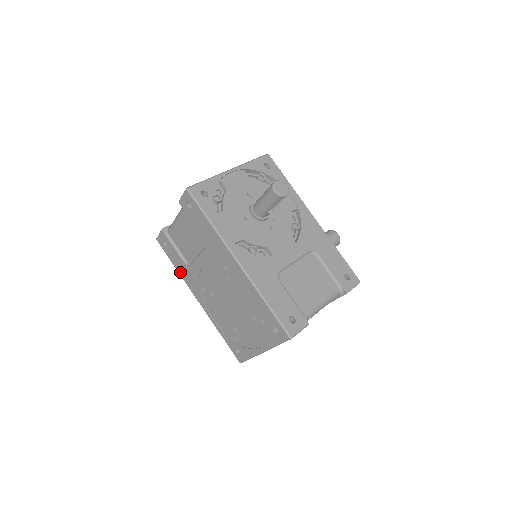
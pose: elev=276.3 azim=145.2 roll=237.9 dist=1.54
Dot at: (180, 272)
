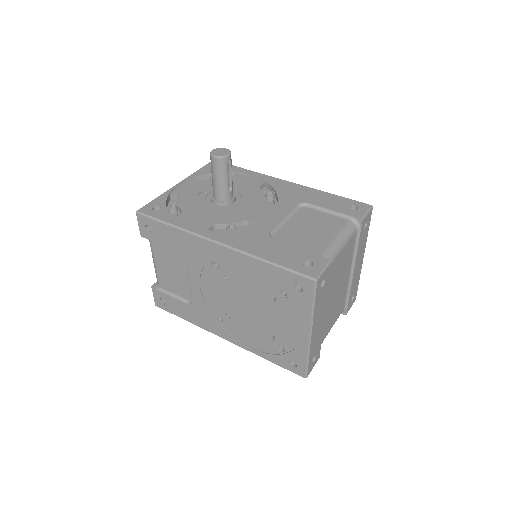
Dot at: (192, 321)
